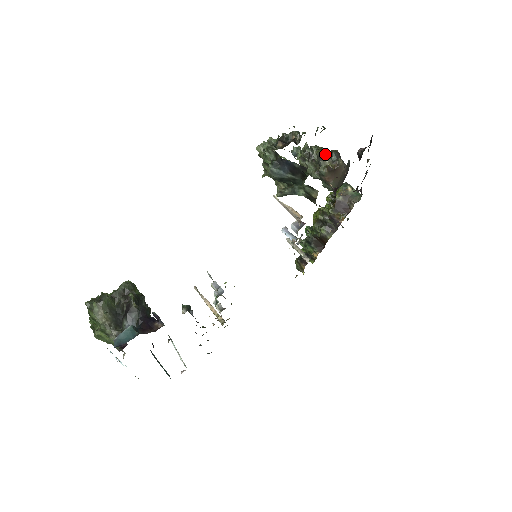
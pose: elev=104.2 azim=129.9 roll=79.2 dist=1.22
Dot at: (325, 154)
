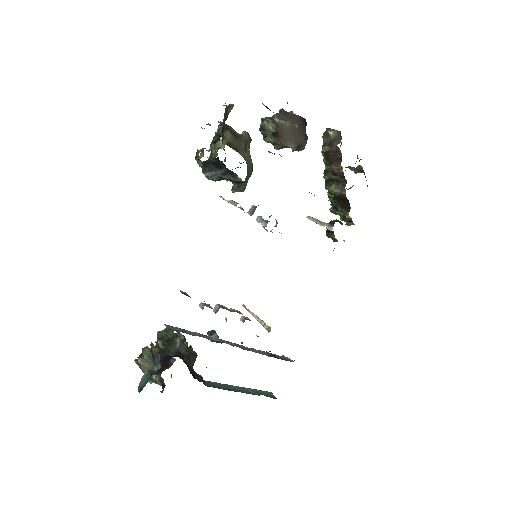
Dot at: (265, 123)
